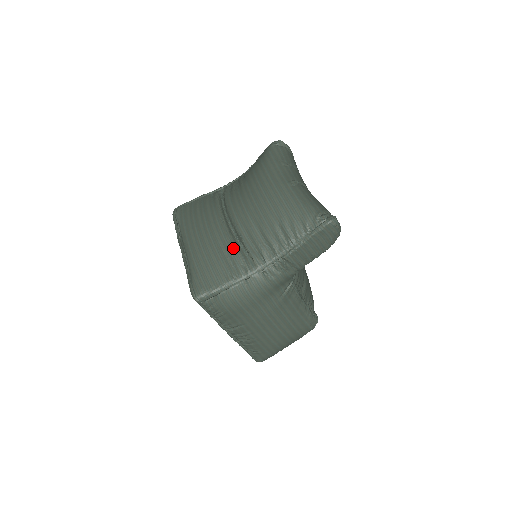
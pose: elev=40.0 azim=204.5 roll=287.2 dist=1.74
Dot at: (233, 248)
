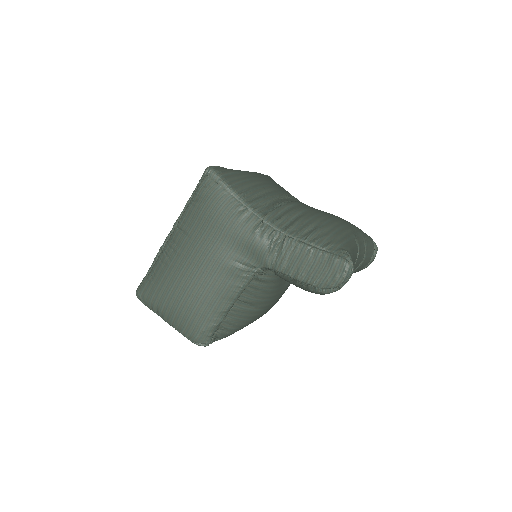
Dot at: (271, 197)
